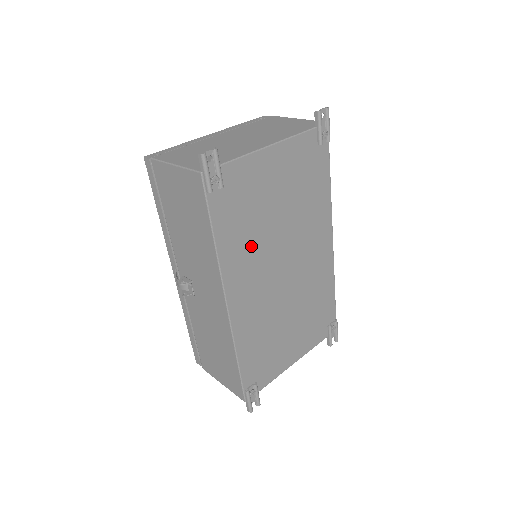
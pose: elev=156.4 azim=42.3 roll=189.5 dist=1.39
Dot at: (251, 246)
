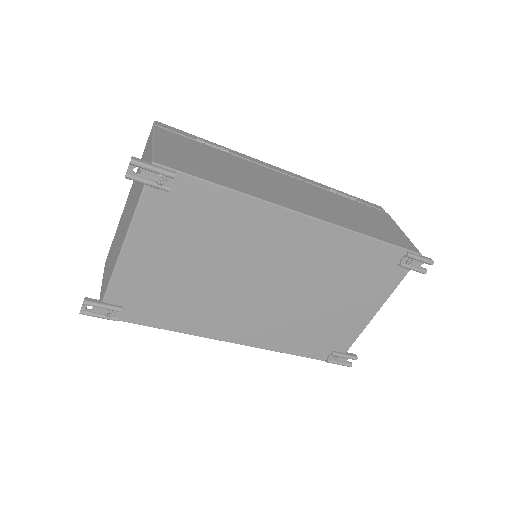
Dot at: (202, 305)
